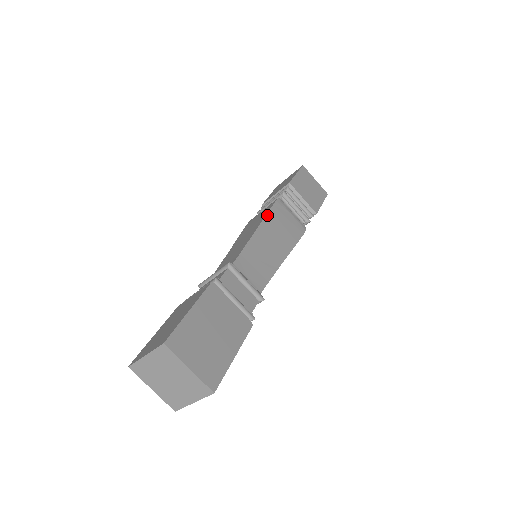
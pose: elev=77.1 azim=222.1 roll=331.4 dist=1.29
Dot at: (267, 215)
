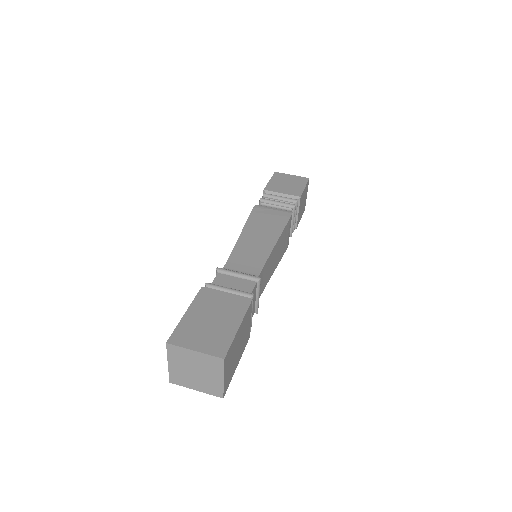
Dot at: (247, 221)
